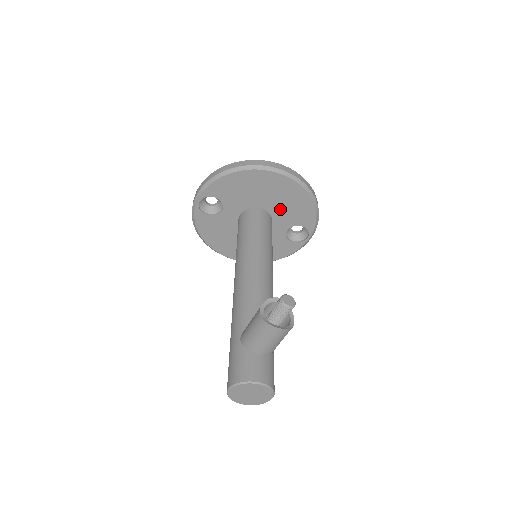
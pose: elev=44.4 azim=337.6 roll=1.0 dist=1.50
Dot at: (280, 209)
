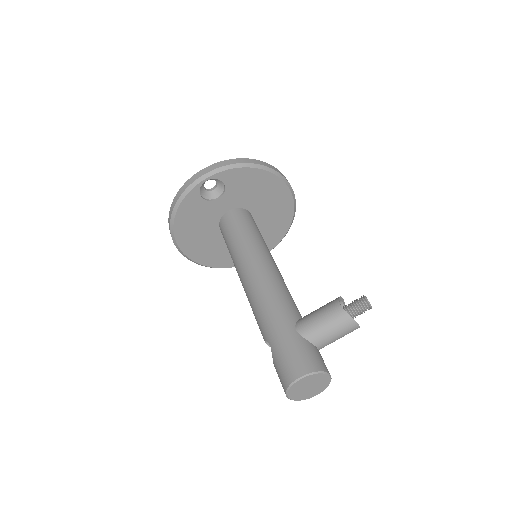
Dot at: (263, 220)
